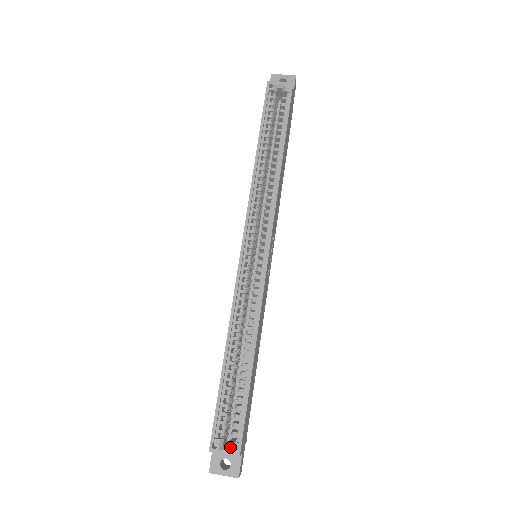
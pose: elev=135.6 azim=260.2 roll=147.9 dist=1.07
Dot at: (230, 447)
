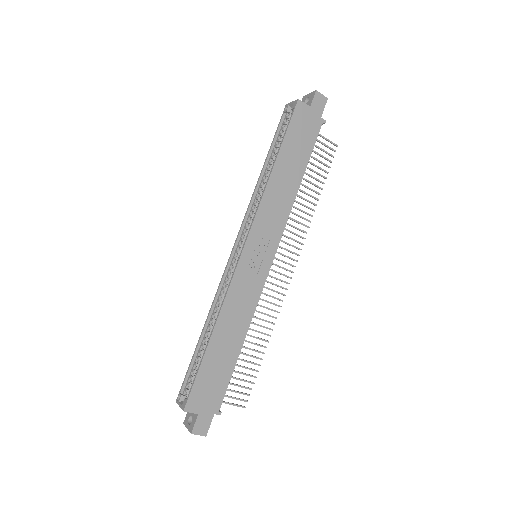
Dot at: (183, 402)
